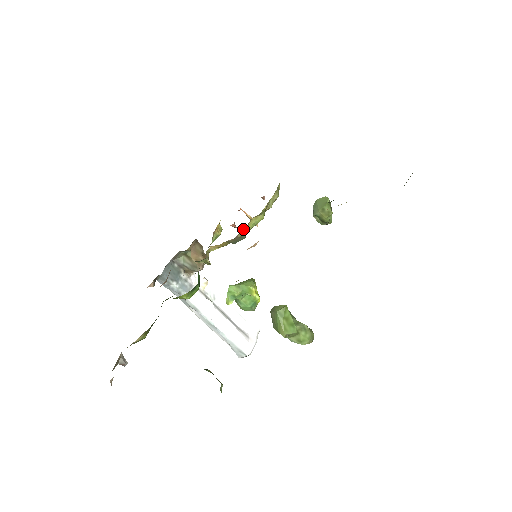
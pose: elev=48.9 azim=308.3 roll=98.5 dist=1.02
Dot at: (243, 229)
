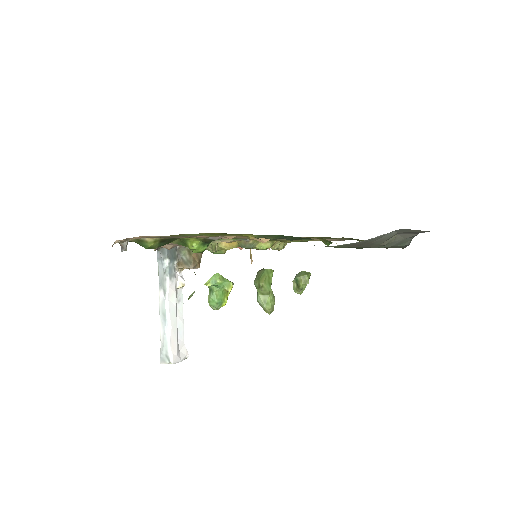
Dot at: (255, 240)
